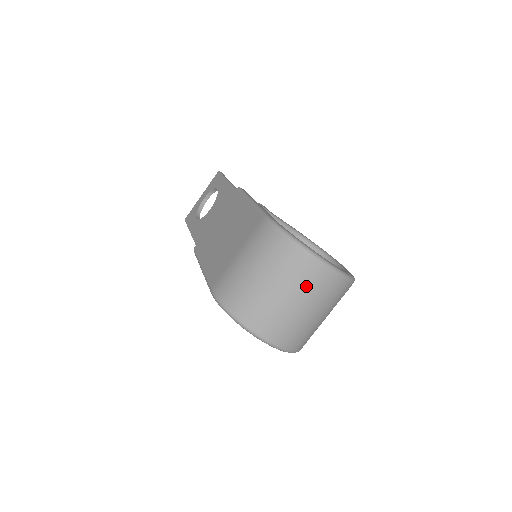
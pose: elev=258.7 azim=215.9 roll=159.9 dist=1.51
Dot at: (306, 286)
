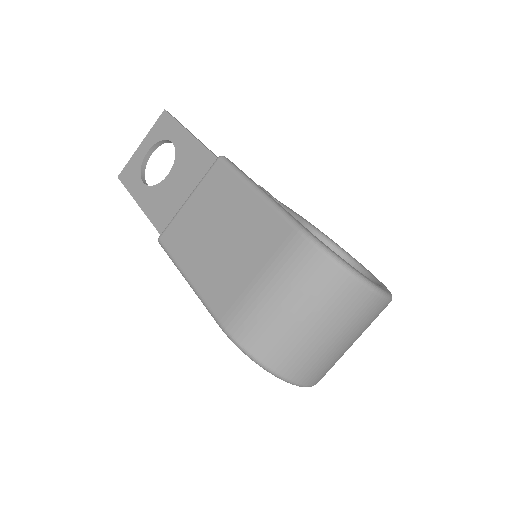
Dot at: (355, 321)
